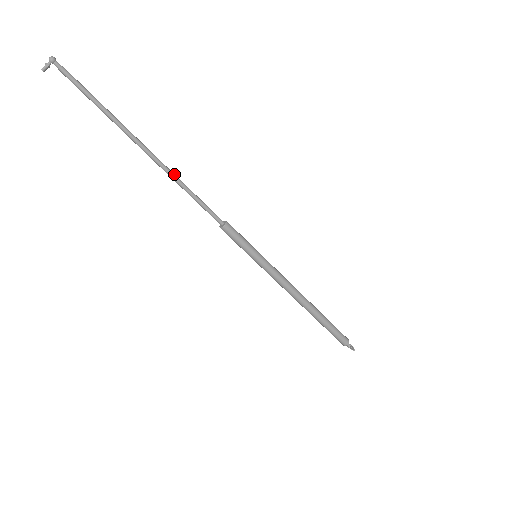
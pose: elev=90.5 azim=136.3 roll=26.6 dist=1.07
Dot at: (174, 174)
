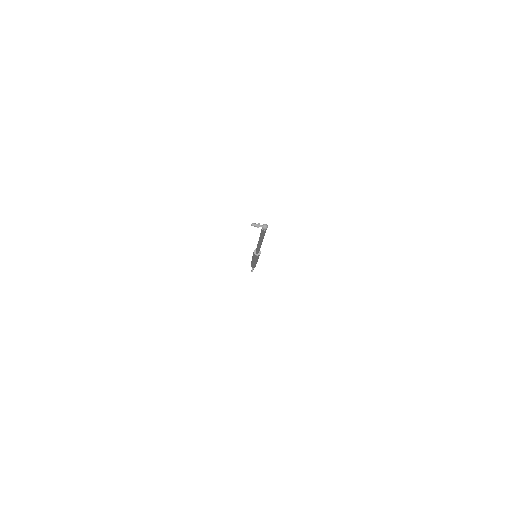
Dot at: occluded
